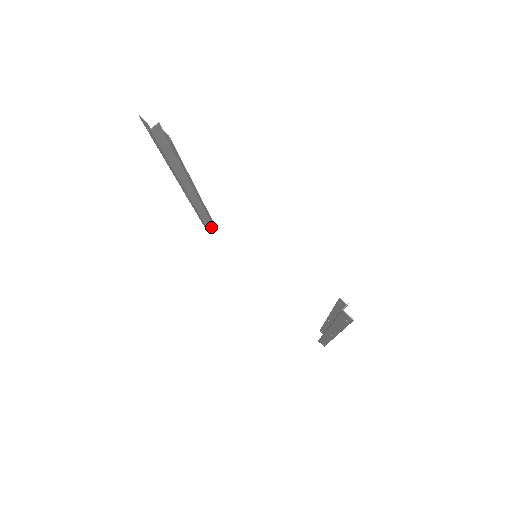
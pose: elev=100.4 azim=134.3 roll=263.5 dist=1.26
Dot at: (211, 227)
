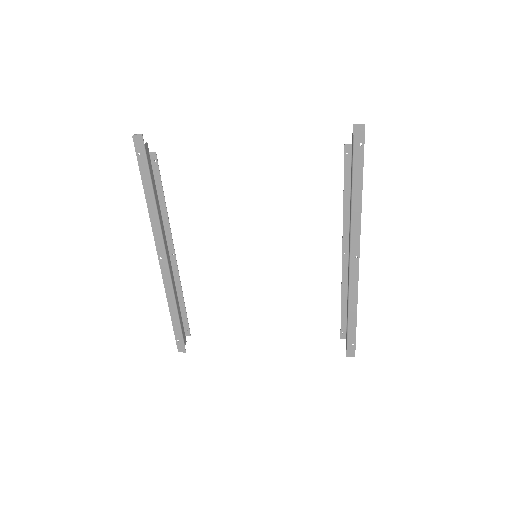
Dot at: (184, 339)
